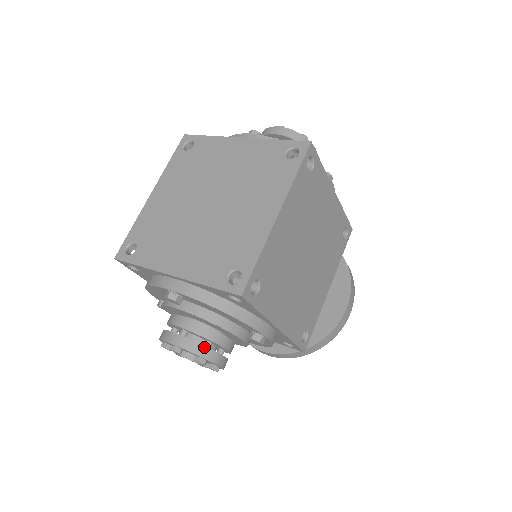
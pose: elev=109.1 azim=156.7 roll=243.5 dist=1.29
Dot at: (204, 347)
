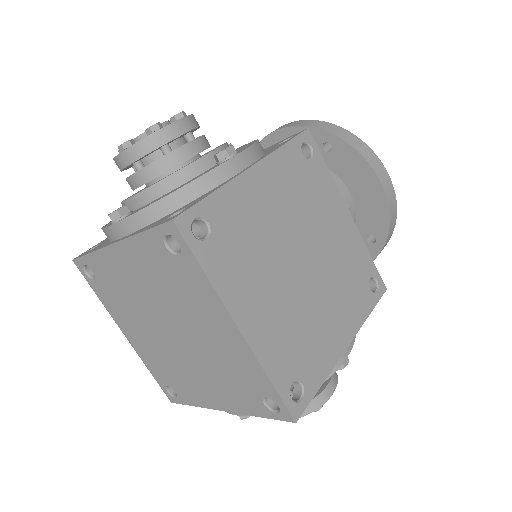
Dot at: occluded
